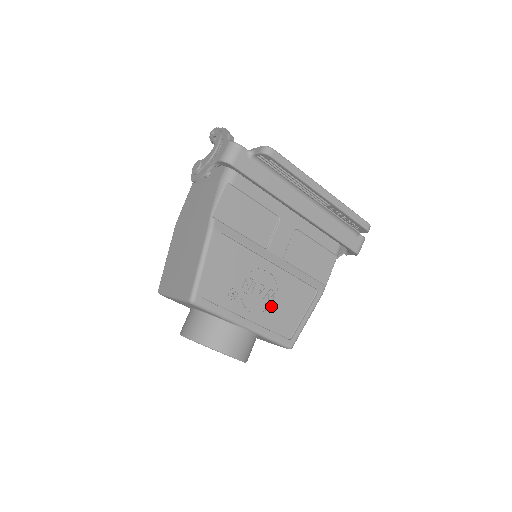
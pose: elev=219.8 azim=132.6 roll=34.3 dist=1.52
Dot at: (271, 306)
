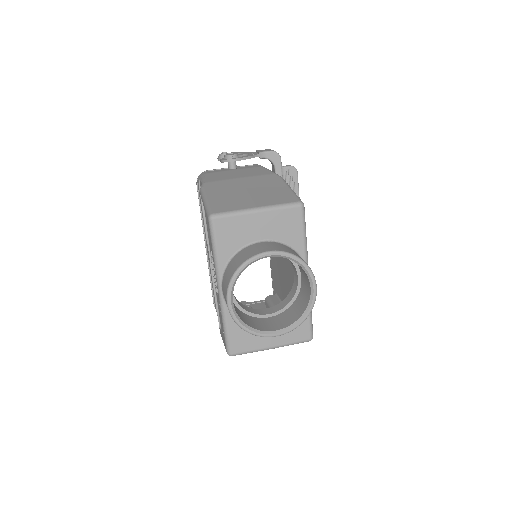
Dot at: occluded
